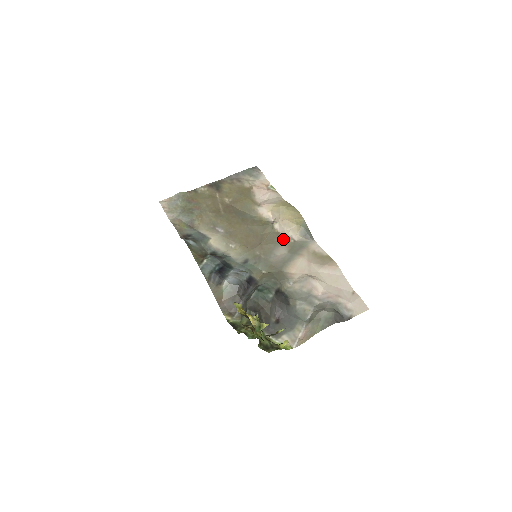
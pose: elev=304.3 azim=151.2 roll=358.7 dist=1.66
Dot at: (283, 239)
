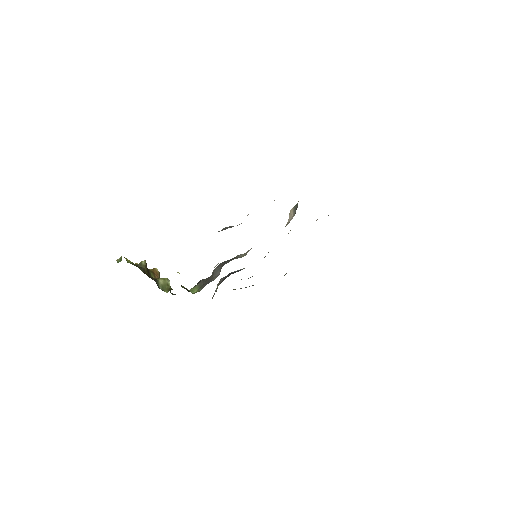
Dot at: occluded
